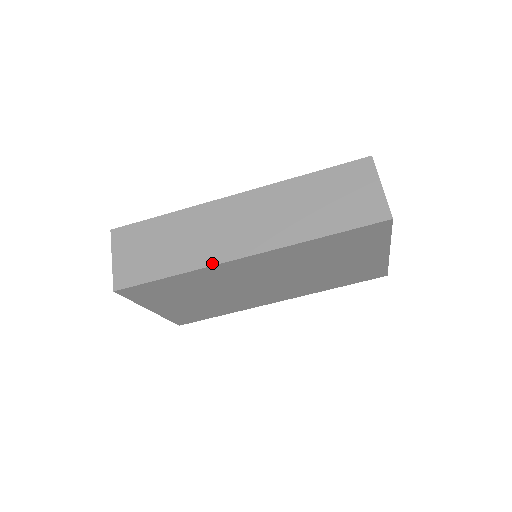
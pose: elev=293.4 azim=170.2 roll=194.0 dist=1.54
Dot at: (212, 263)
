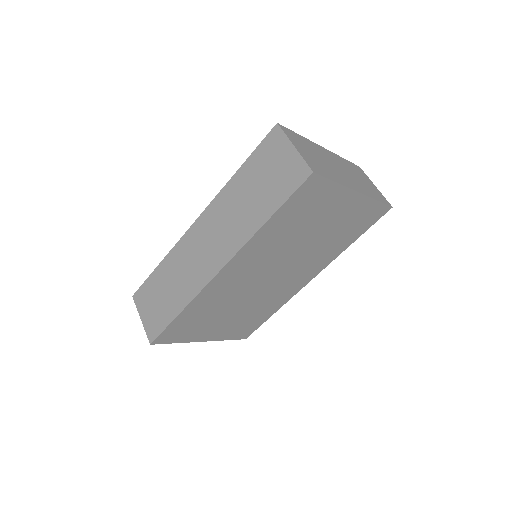
Dot at: (200, 288)
